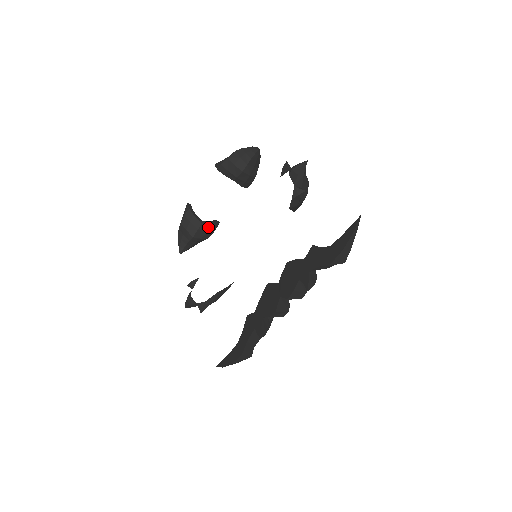
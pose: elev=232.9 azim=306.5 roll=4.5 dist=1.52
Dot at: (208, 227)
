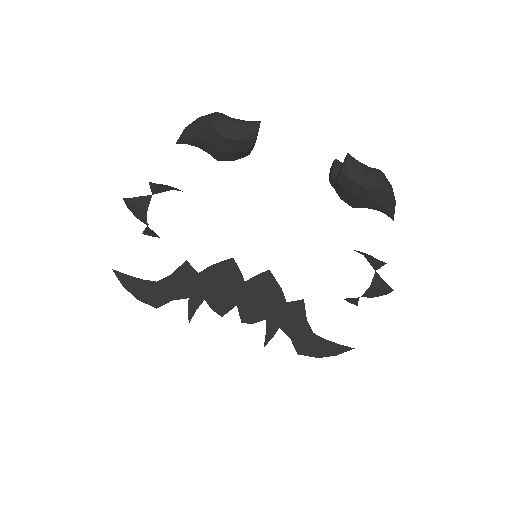
Dot at: occluded
